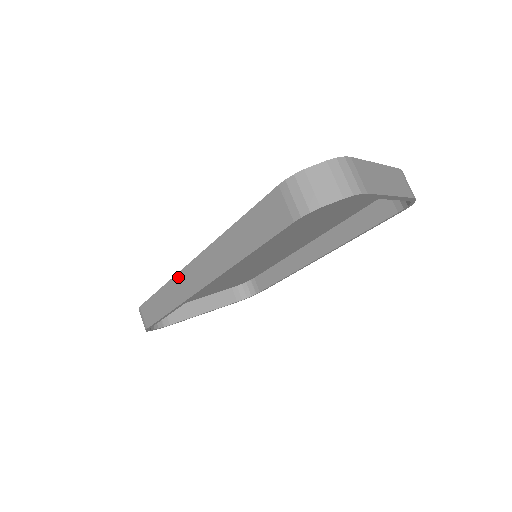
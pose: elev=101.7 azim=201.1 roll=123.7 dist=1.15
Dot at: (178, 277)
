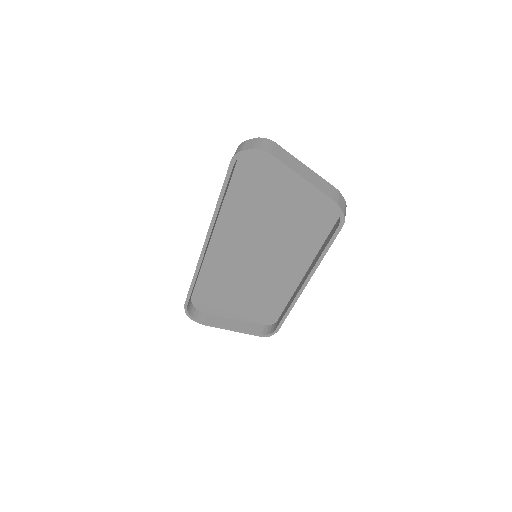
Dot at: occluded
